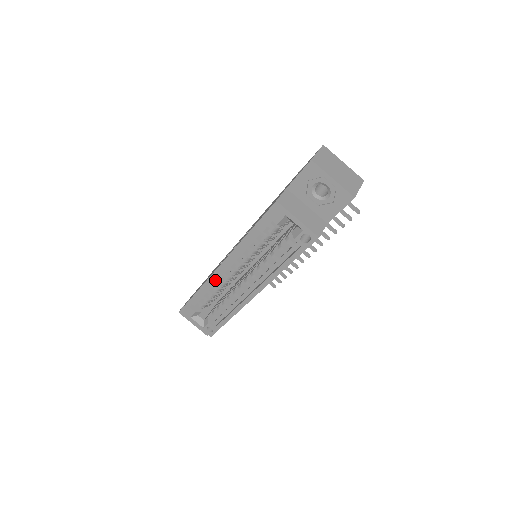
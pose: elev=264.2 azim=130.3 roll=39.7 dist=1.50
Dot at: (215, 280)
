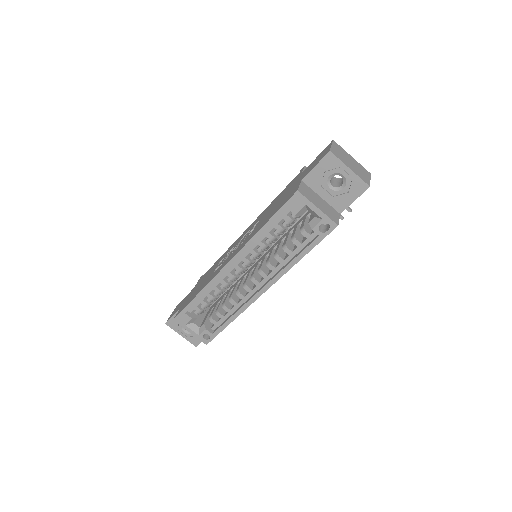
Dot at: (218, 281)
